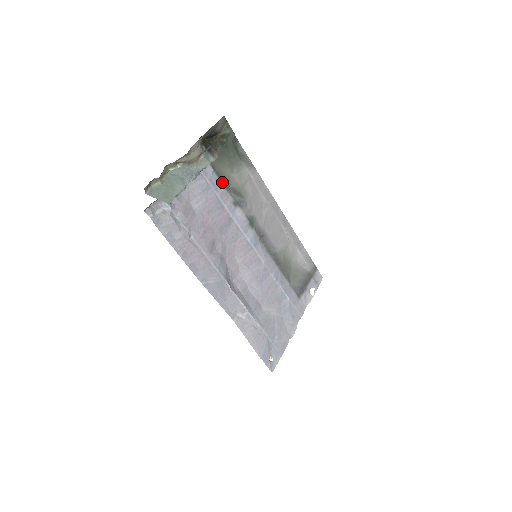
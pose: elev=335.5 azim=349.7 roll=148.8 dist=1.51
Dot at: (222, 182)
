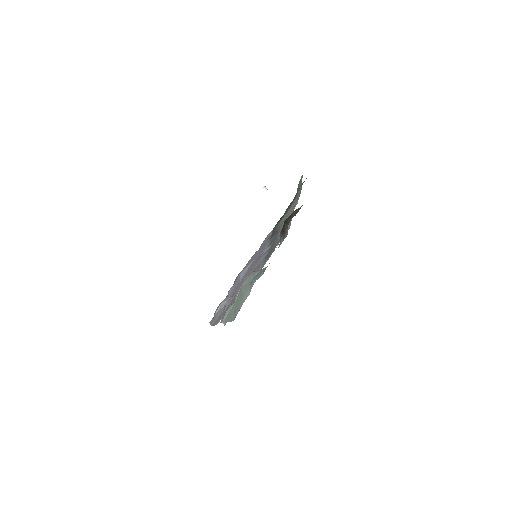
Dot at: (271, 235)
